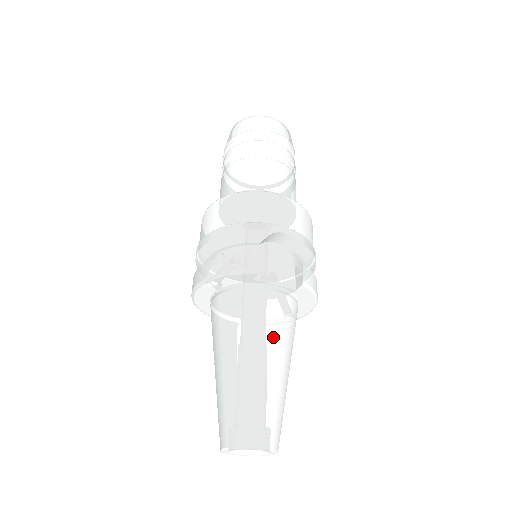
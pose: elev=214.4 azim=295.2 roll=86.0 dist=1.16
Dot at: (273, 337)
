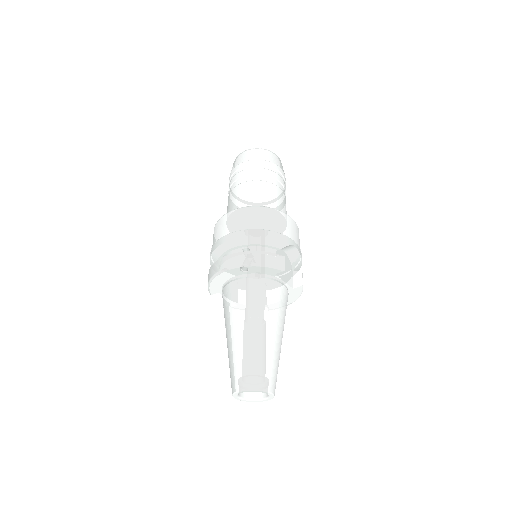
Dot at: (281, 318)
